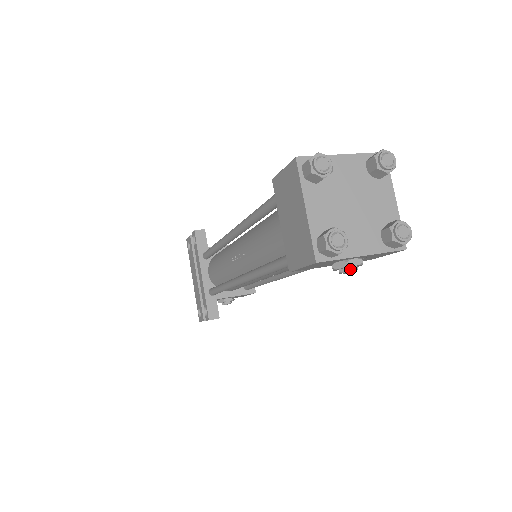
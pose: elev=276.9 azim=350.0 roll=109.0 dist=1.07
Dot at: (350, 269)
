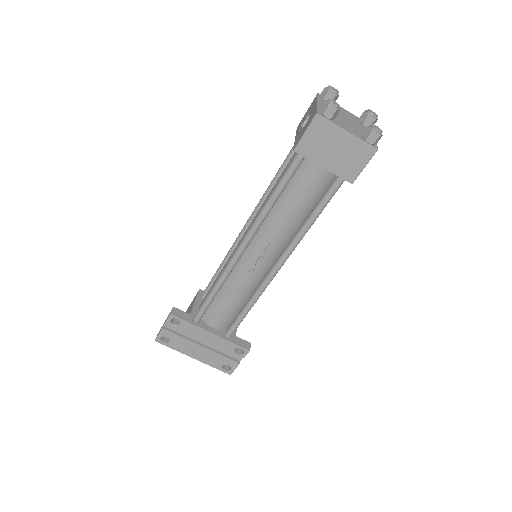
Dot at: occluded
